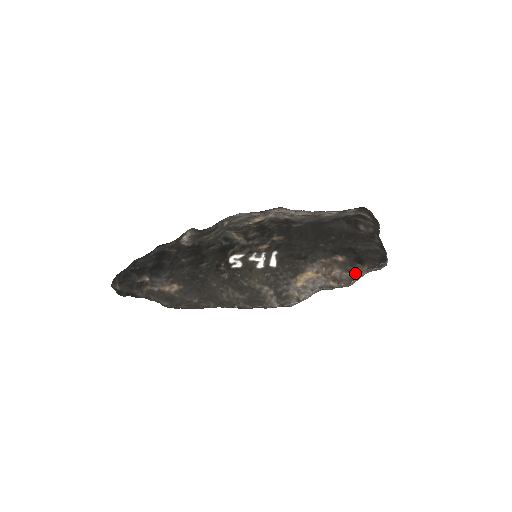
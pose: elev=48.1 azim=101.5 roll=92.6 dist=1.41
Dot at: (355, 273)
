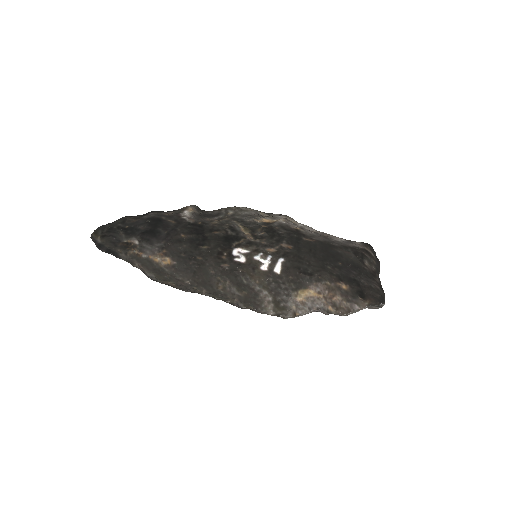
Dot at: (355, 305)
